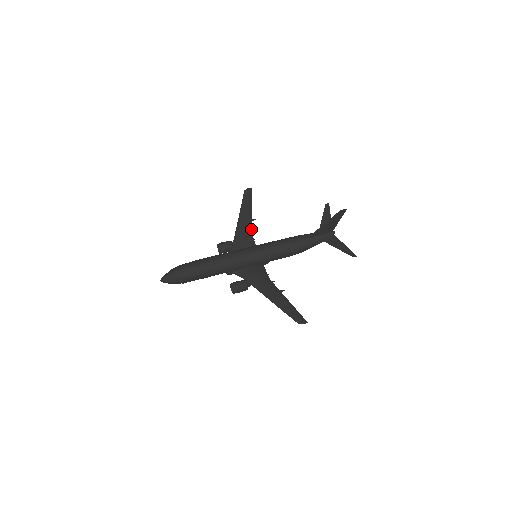
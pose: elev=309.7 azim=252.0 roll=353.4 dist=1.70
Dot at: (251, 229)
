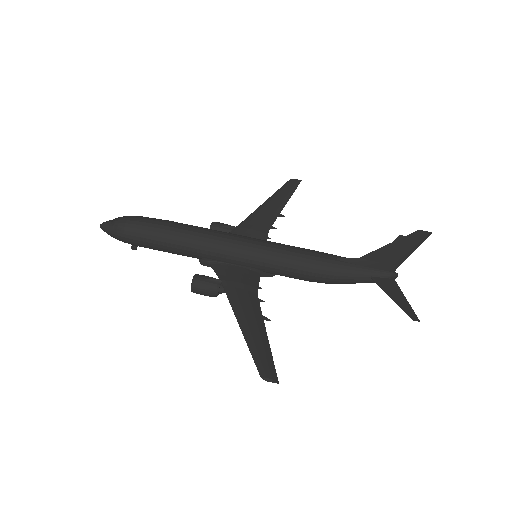
Dot at: (271, 224)
